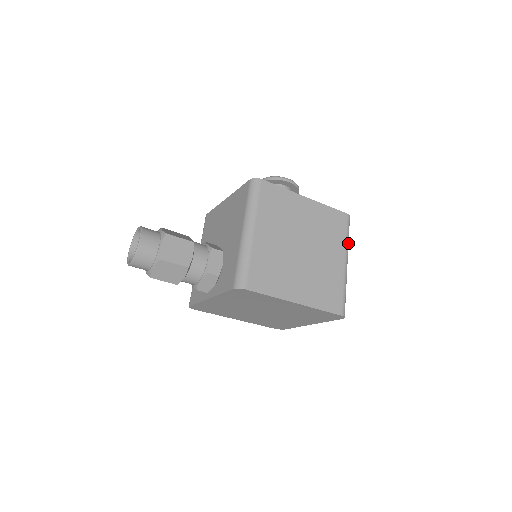
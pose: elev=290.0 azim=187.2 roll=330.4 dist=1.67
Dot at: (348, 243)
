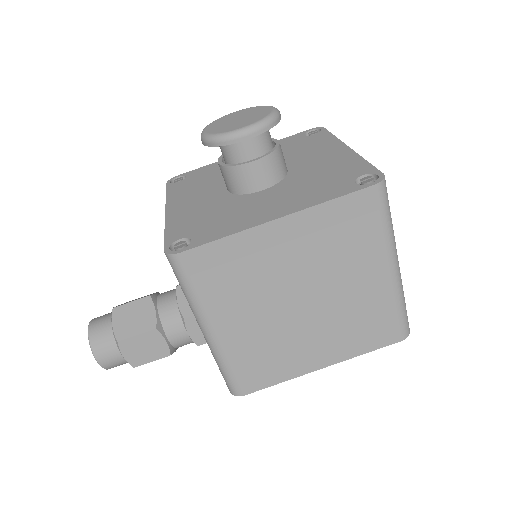
Dot at: (391, 231)
